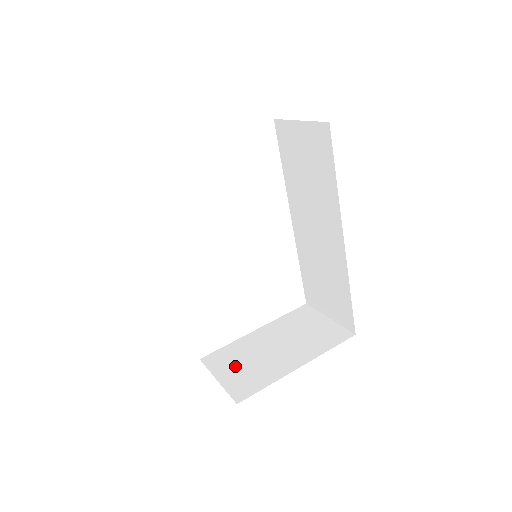
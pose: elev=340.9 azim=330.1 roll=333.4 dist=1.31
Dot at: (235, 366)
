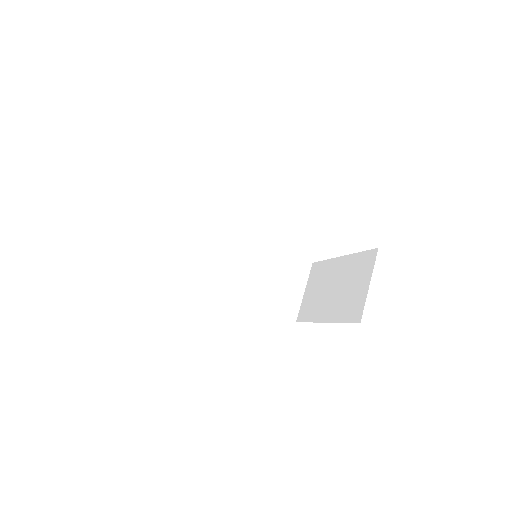
Dot at: (314, 288)
